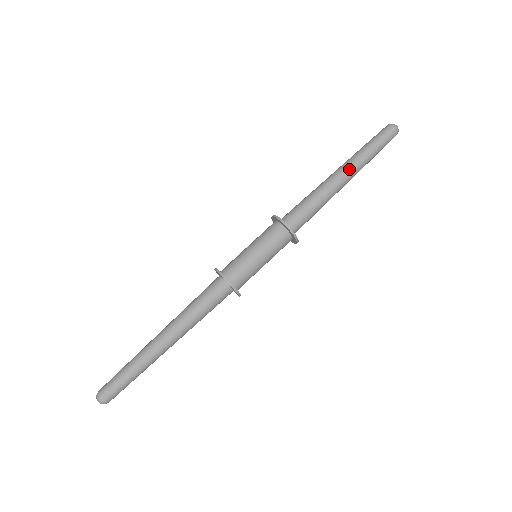
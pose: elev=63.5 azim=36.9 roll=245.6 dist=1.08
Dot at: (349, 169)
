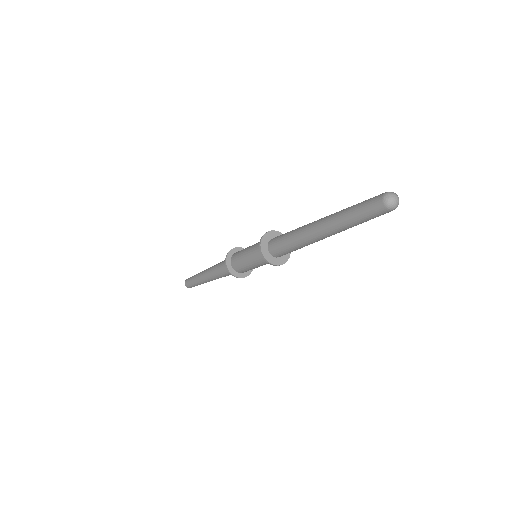
Dot at: (327, 232)
